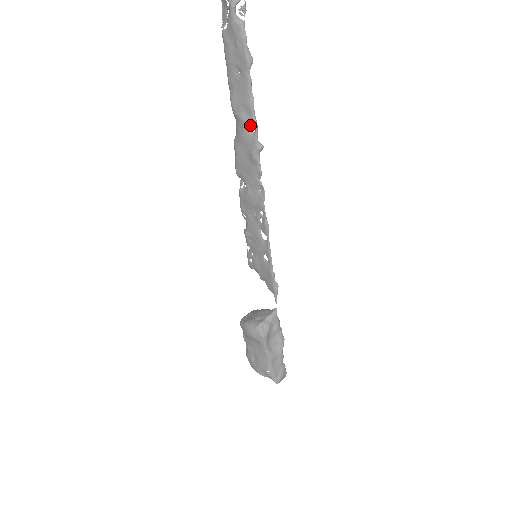
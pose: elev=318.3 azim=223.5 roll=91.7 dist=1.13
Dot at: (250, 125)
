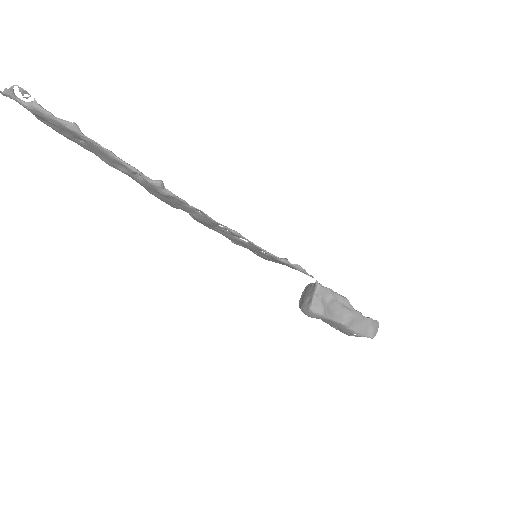
Dot at: (133, 174)
